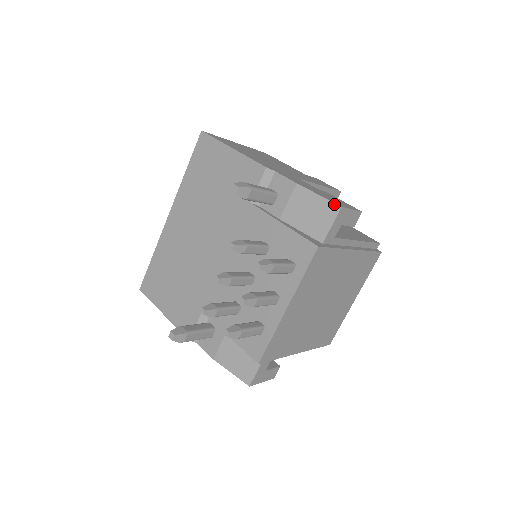
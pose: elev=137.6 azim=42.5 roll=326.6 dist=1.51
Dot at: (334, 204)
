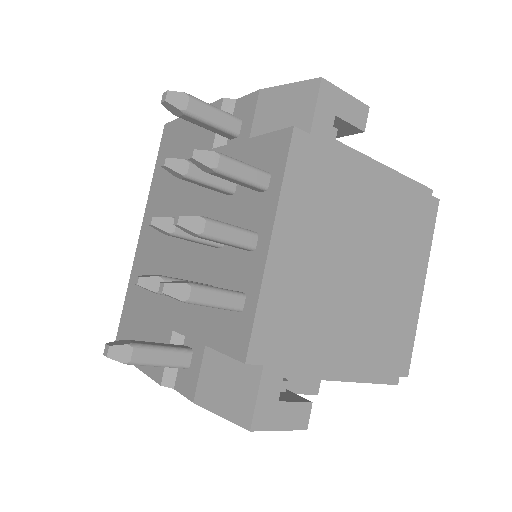
Dot at: (311, 81)
